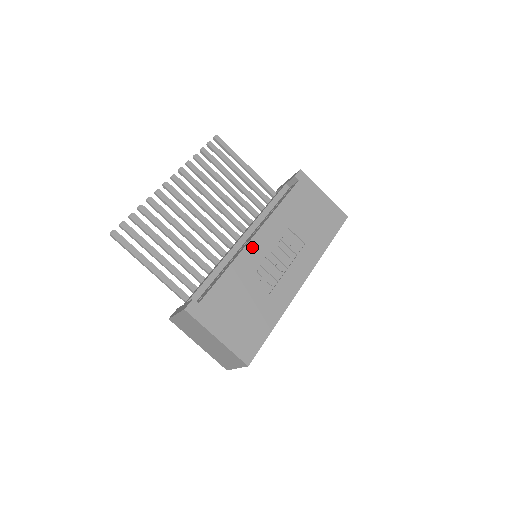
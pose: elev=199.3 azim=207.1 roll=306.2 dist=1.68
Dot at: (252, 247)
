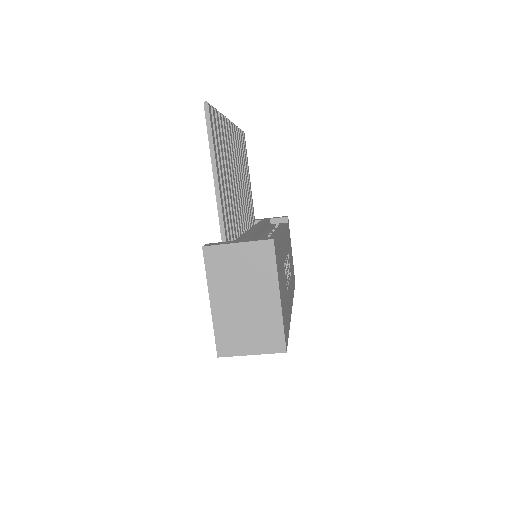
Dot at: (283, 240)
